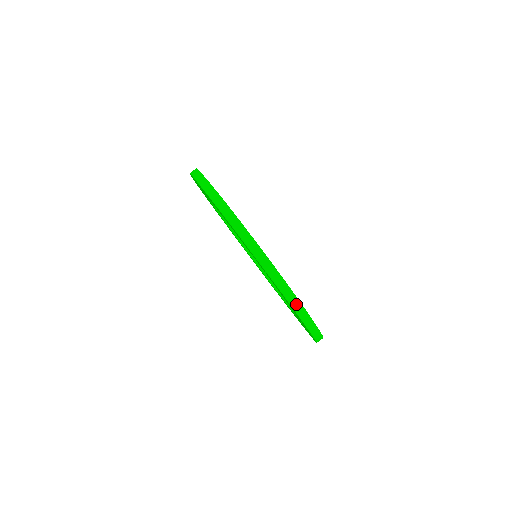
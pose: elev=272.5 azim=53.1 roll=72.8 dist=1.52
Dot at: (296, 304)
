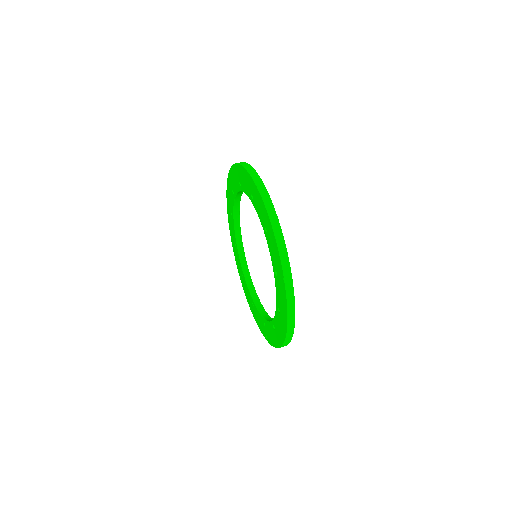
Dot at: (267, 200)
